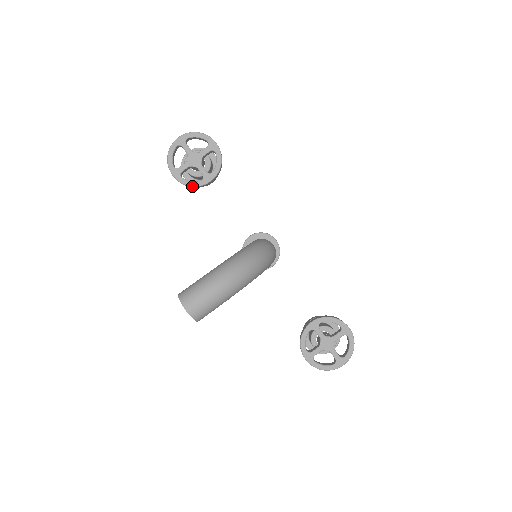
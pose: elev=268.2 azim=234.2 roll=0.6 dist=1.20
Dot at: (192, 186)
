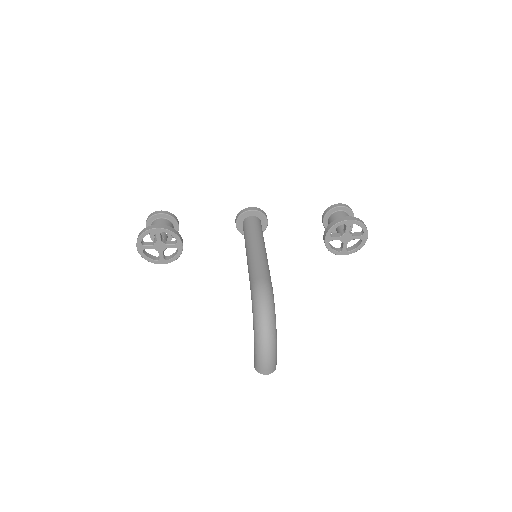
Dot at: (178, 257)
